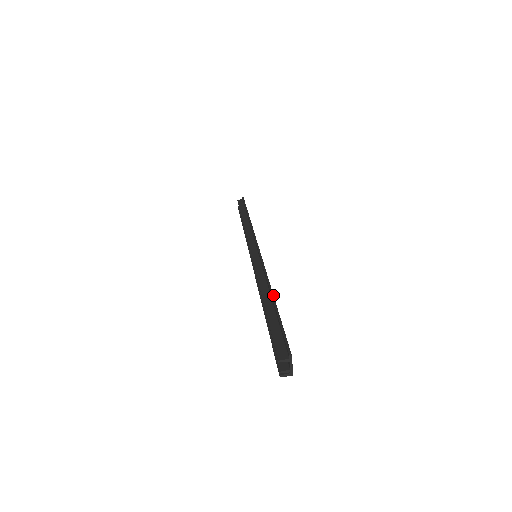
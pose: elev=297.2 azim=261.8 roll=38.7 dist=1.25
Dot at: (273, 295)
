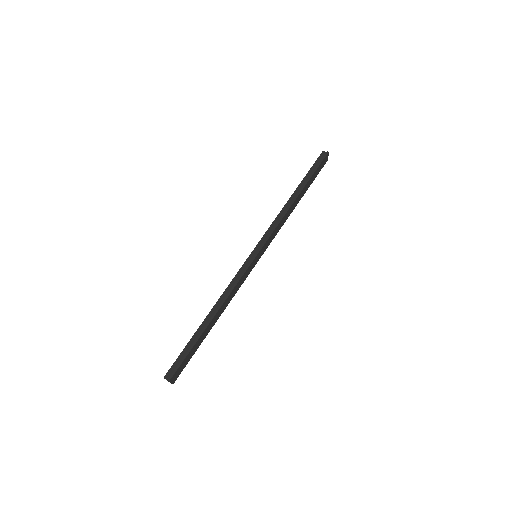
Dot at: (210, 321)
